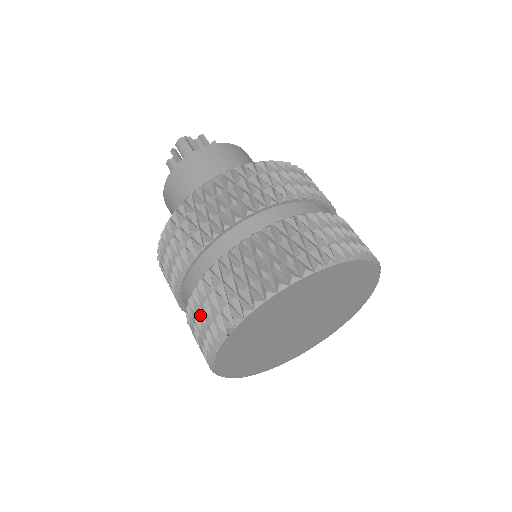
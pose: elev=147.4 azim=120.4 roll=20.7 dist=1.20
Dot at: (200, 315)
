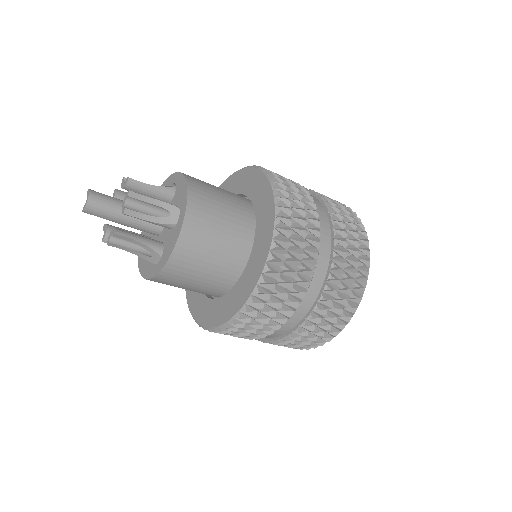
Dot at: (296, 344)
